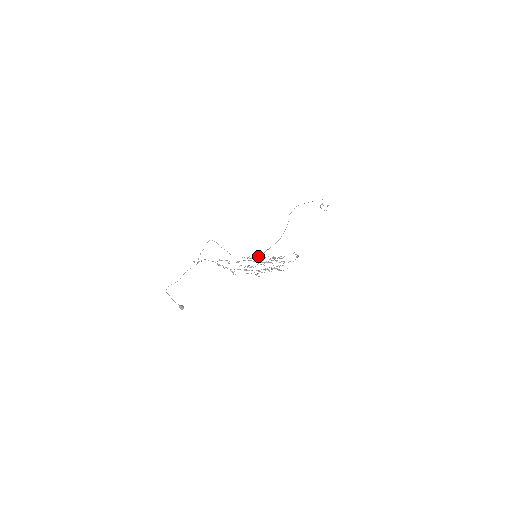
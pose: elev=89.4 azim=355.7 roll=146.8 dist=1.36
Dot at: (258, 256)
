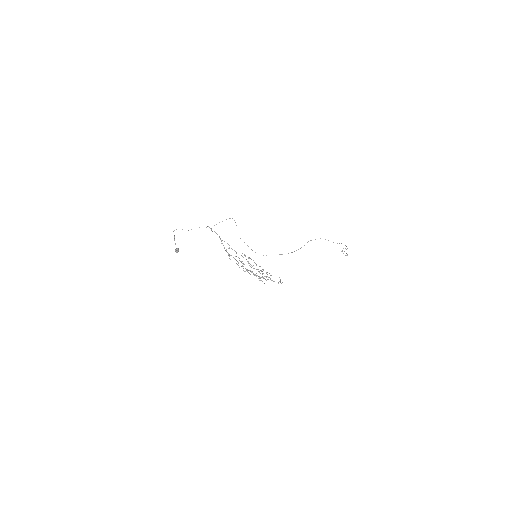
Dot at: (253, 260)
